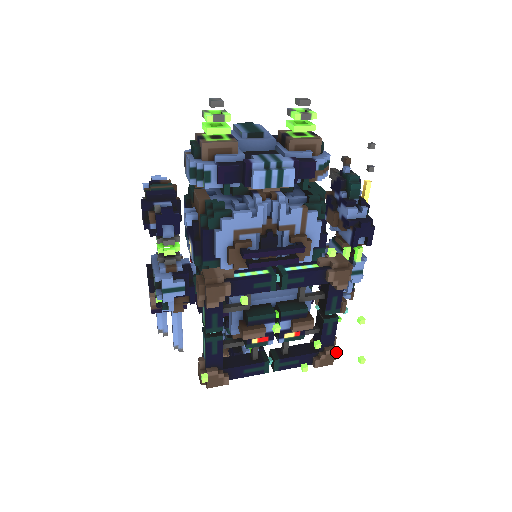
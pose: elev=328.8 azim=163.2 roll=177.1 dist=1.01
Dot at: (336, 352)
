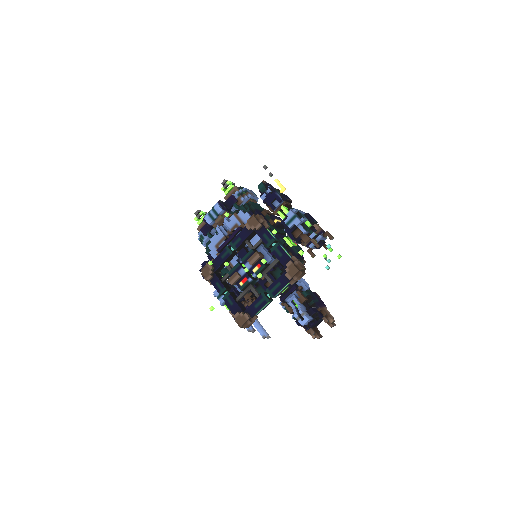
Dot at: (298, 263)
